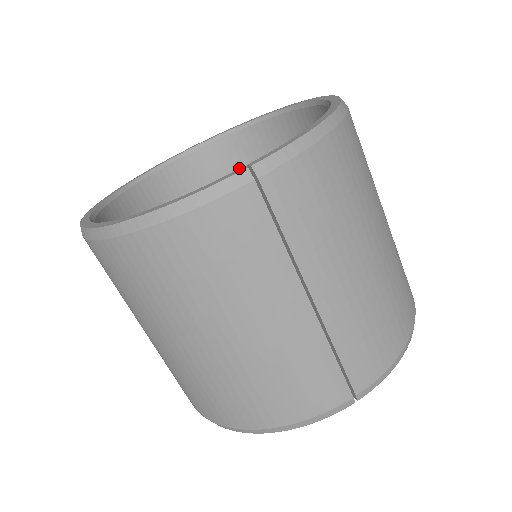
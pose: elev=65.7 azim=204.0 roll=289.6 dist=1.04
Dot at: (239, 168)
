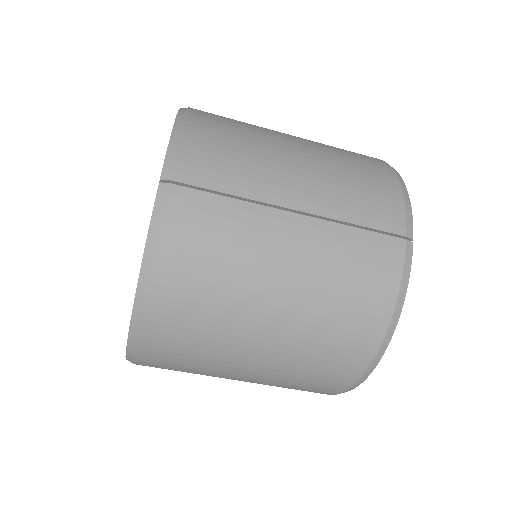
Dot at: occluded
